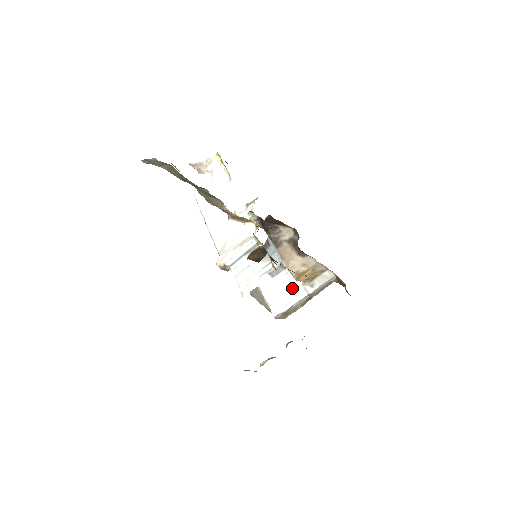
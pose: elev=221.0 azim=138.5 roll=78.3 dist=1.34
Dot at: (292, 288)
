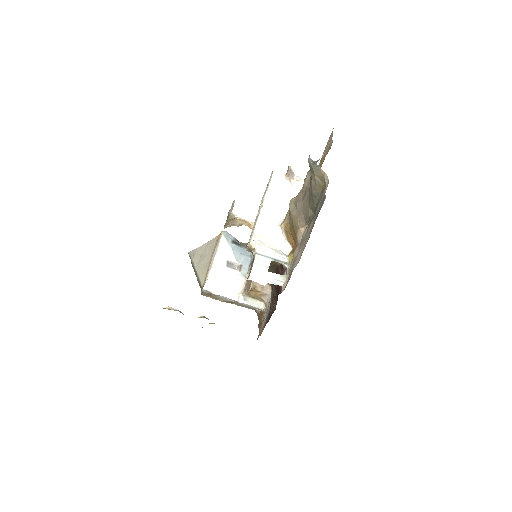
Dot at: (232, 286)
